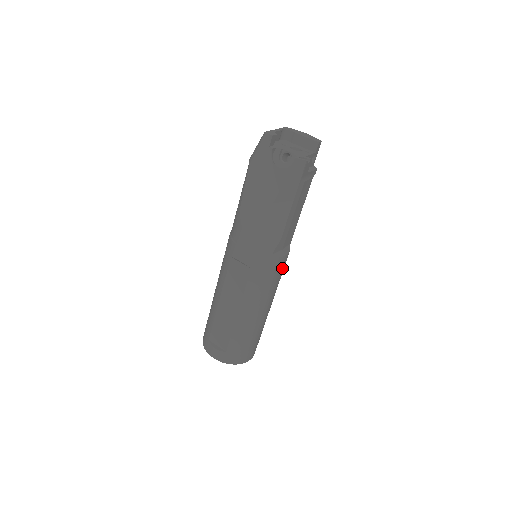
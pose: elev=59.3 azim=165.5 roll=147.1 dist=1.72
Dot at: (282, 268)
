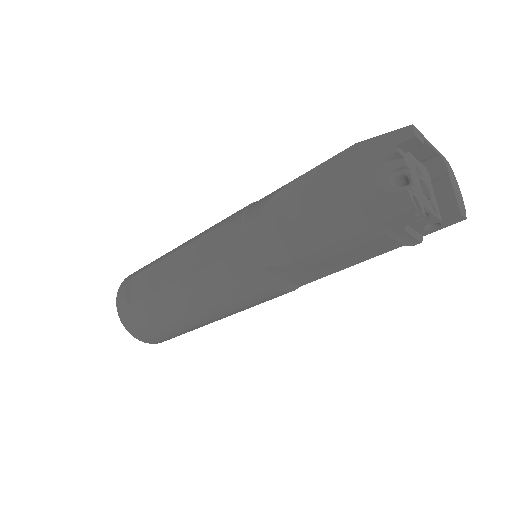
Dot at: (260, 297)
